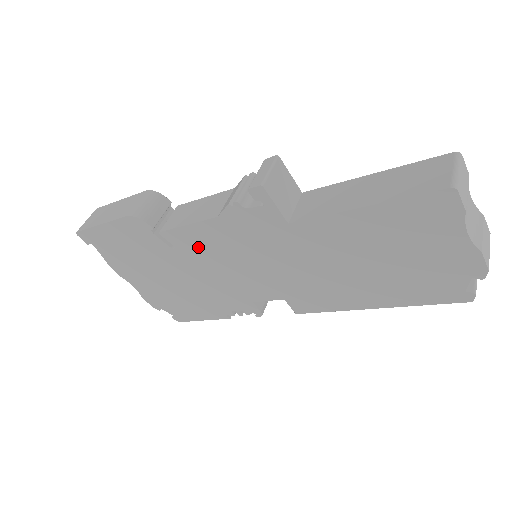
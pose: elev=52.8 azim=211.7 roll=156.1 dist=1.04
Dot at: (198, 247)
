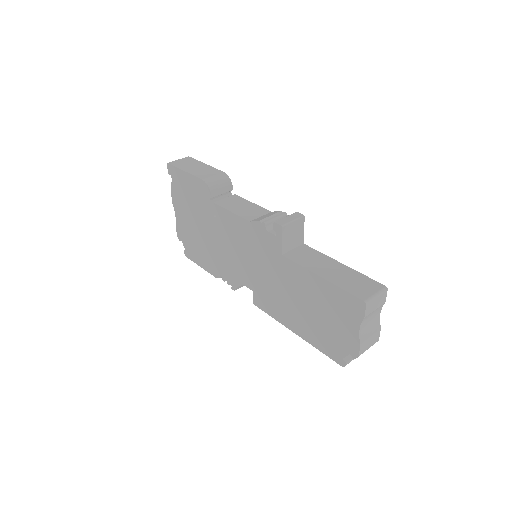
Dot at: (228, 227)
